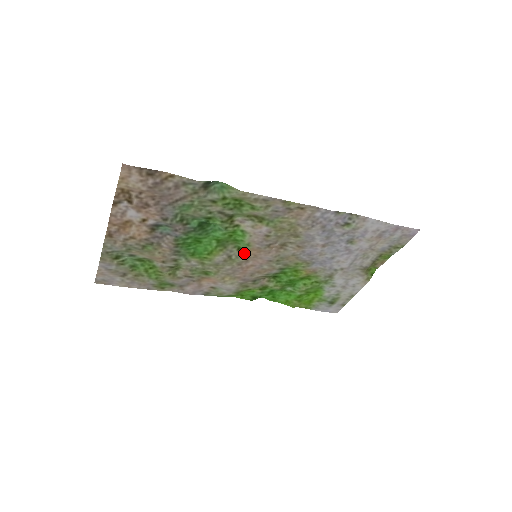
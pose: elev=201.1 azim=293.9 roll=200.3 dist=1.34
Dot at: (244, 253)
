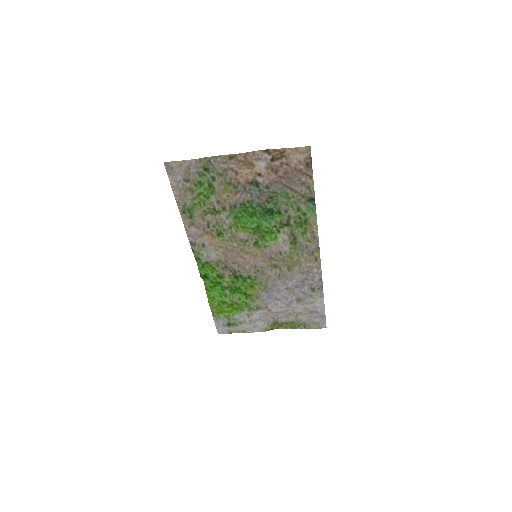
Dot at: (254, 247)
